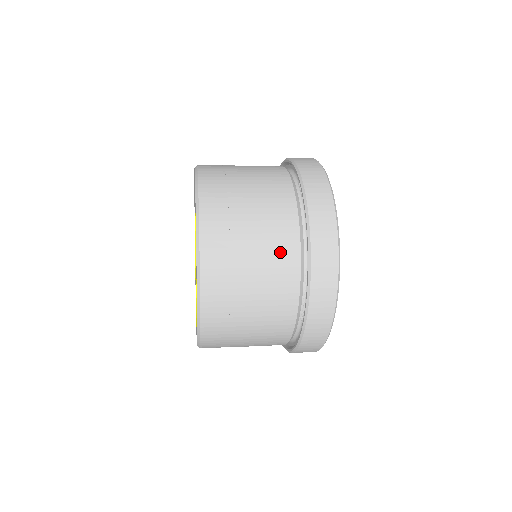
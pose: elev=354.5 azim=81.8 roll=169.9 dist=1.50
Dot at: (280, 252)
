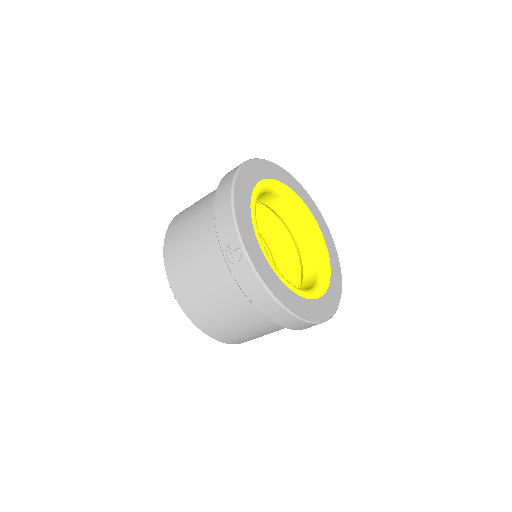
Dot at: occluded
